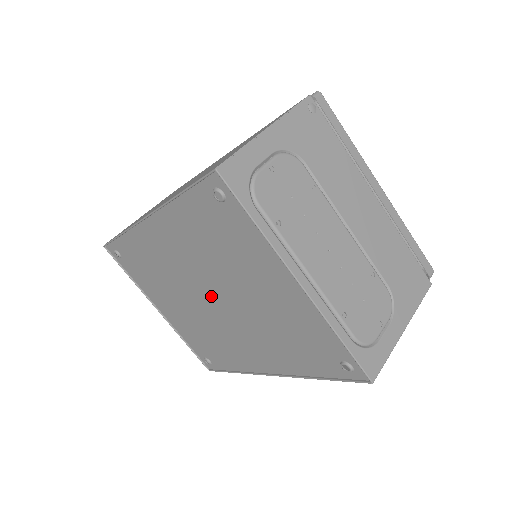
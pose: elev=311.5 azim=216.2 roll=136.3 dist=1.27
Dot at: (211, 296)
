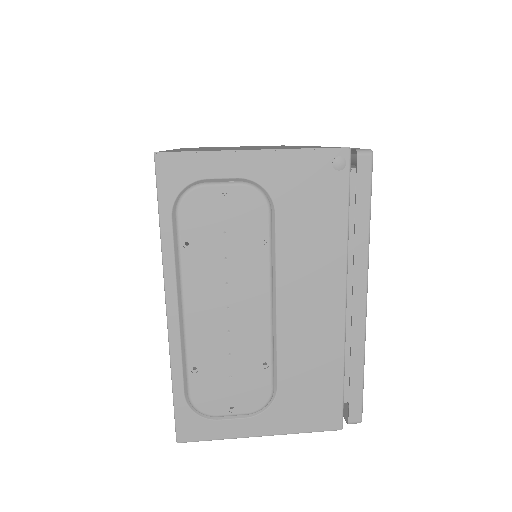
Dot at: occluded
